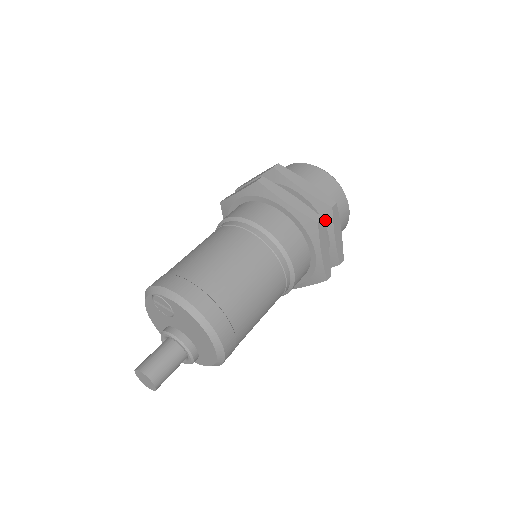
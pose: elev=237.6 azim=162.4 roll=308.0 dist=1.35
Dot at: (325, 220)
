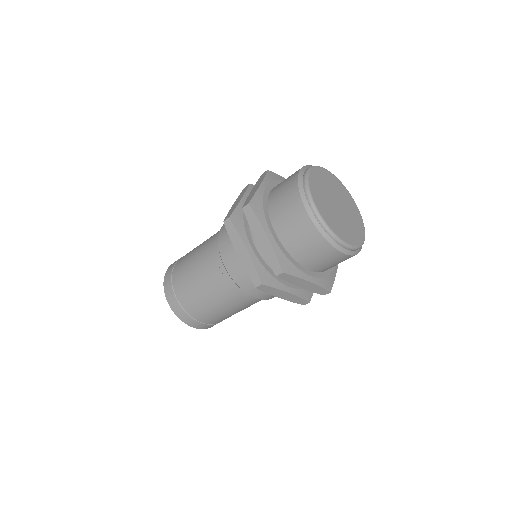
Dot at: occluded
